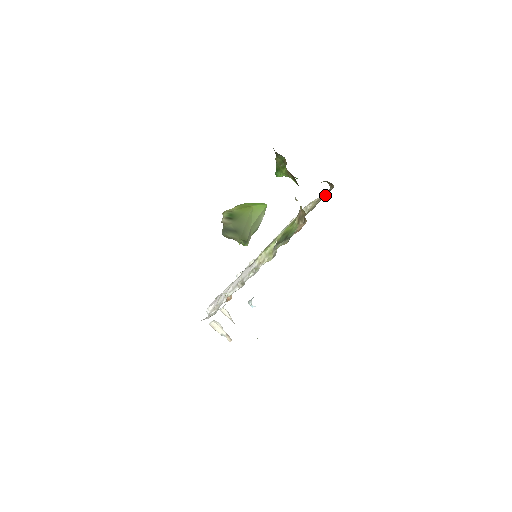
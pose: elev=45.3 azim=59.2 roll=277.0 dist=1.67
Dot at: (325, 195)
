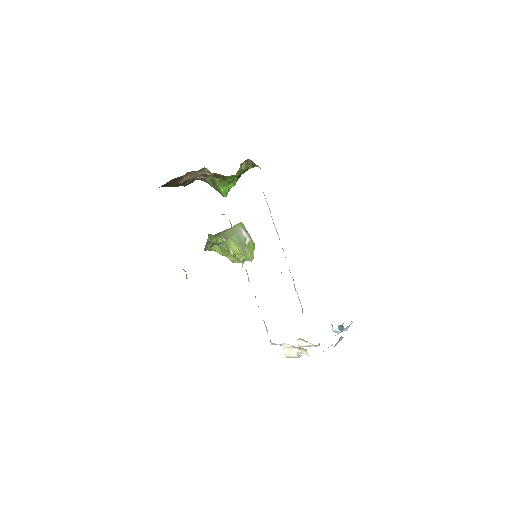
Dot at: occluded
